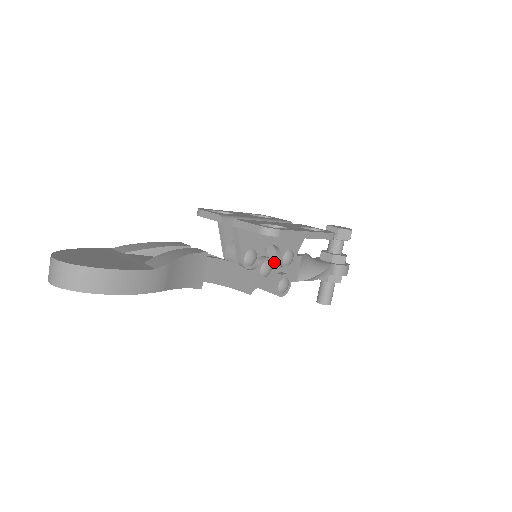
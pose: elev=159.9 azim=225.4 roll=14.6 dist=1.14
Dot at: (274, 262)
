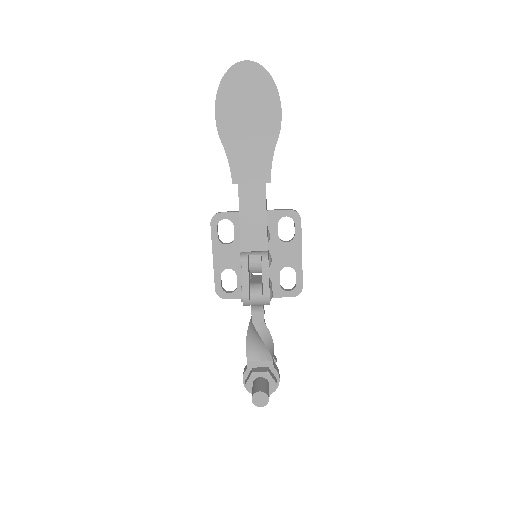
Dot at: occluded
